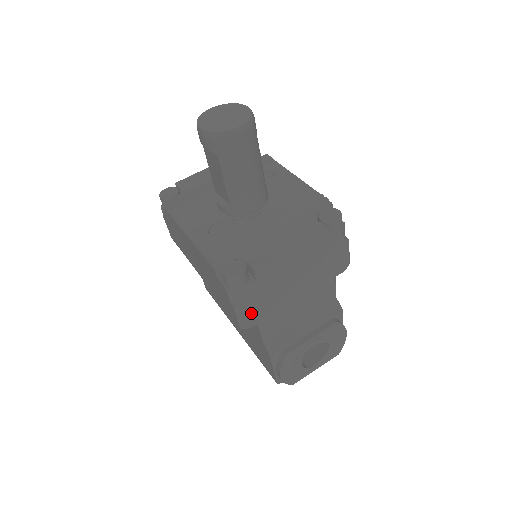
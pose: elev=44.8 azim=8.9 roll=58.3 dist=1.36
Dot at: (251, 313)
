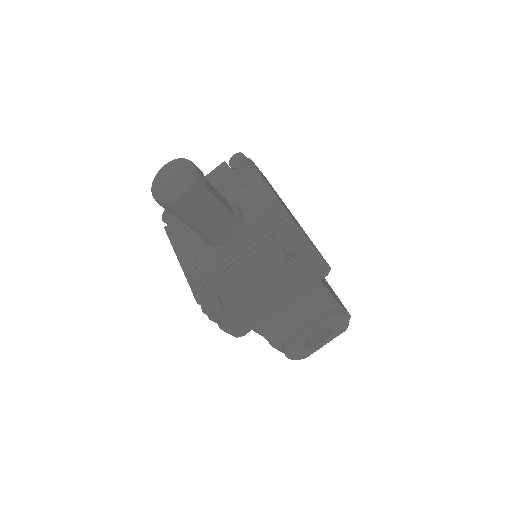
Dot at: (239, 328)
